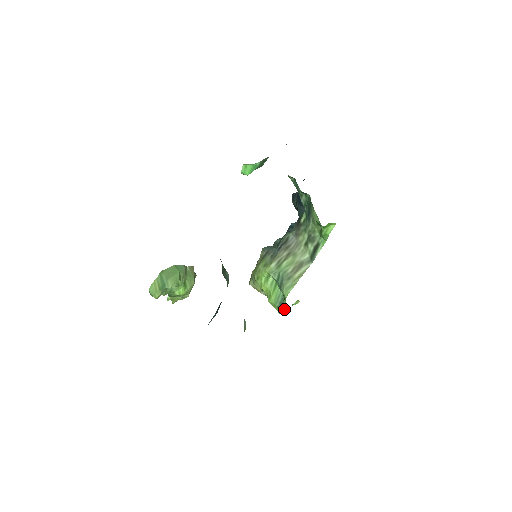
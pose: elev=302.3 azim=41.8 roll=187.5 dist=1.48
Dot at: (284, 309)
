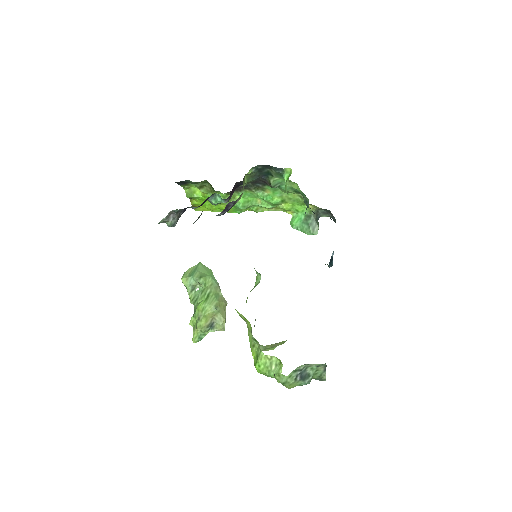
Dot at: (257, 359)
